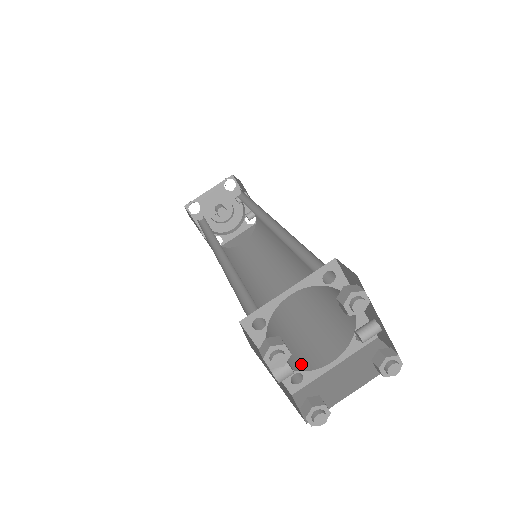
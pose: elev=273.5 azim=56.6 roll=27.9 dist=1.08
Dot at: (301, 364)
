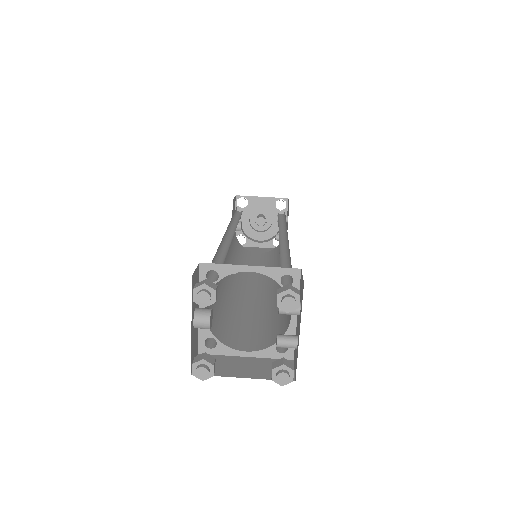
Dot at: (222, 337)
